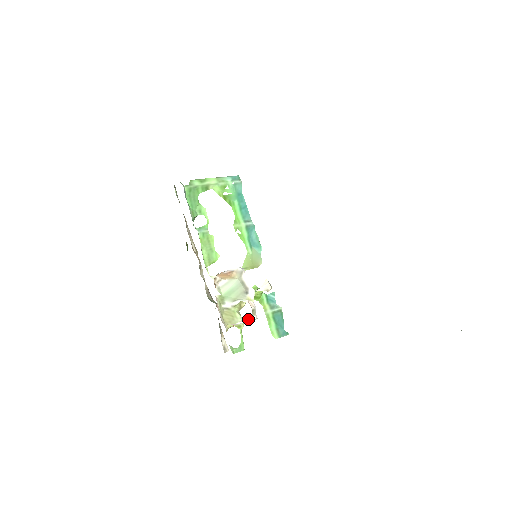
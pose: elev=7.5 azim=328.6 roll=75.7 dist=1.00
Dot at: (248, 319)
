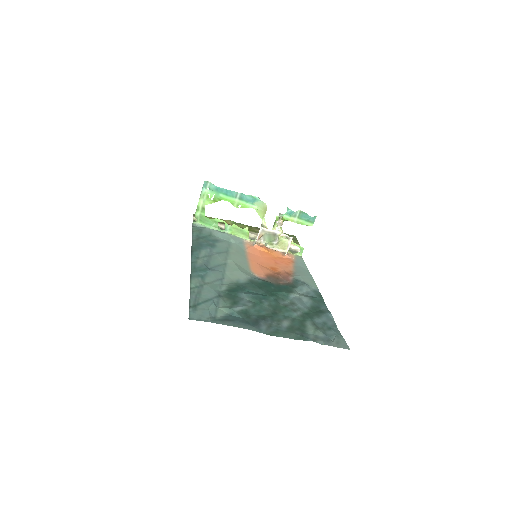
Dot at: (289, 243)
